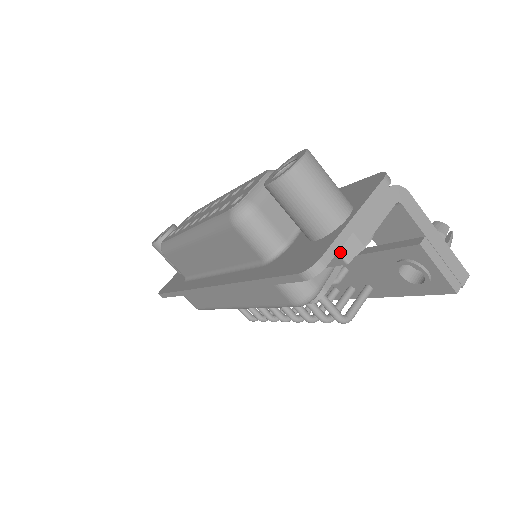
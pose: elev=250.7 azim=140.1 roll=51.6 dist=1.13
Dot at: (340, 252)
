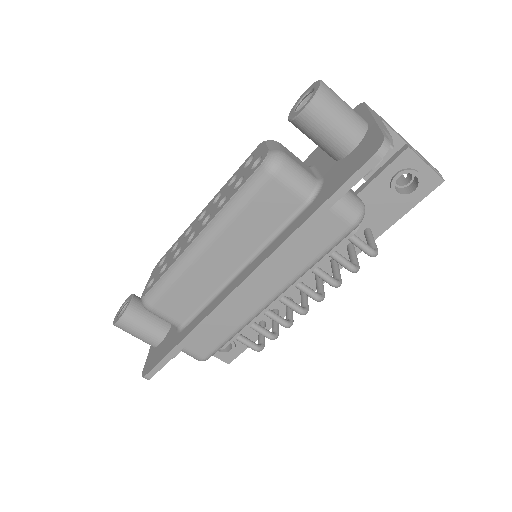
Dot at: occluded
